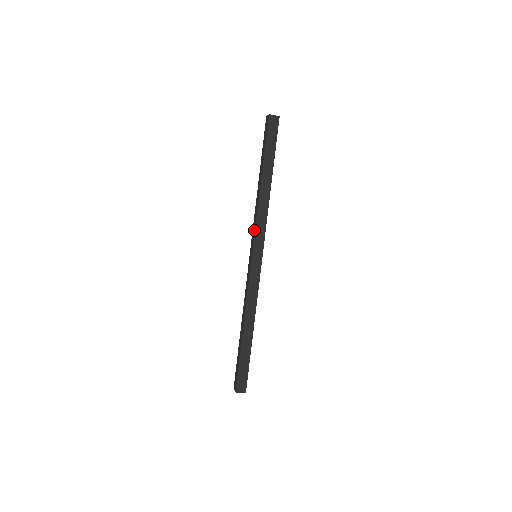
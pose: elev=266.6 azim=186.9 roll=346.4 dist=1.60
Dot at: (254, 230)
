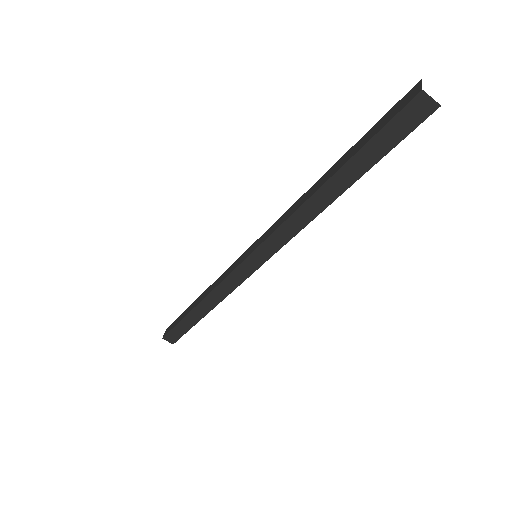
Dot at: (270, 233)
